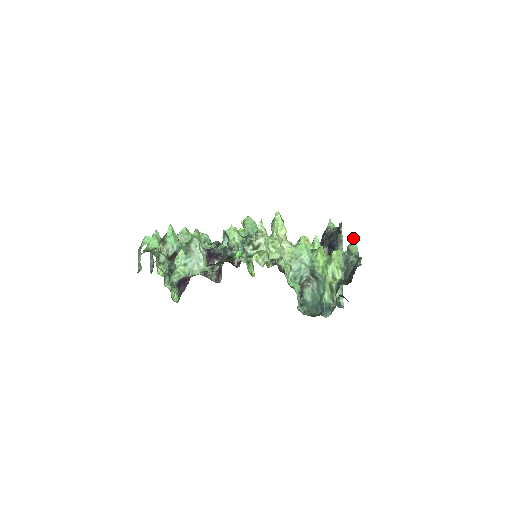
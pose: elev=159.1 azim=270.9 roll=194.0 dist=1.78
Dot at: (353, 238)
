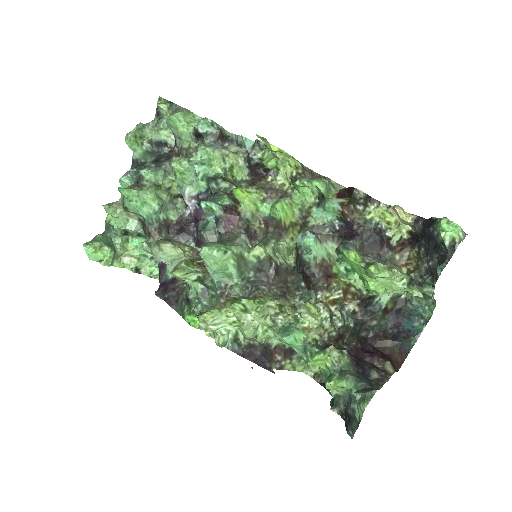
Dot at: (360, 404)
